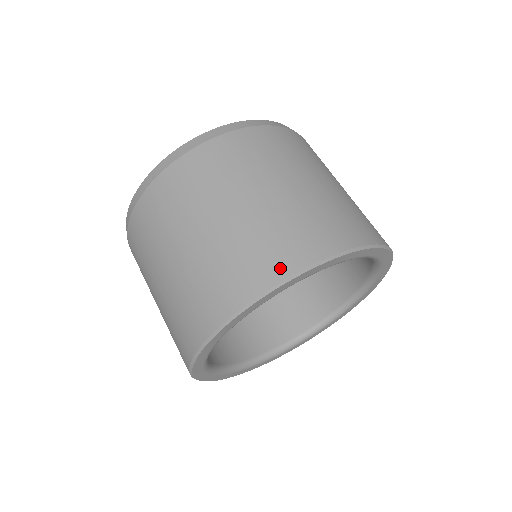
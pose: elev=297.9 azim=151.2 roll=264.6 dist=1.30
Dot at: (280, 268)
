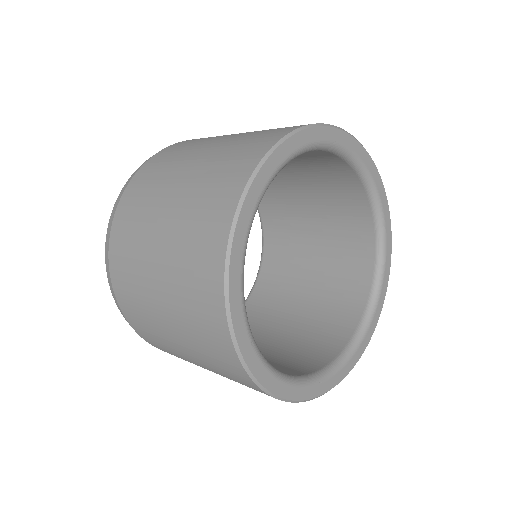
Dot at: occluded
